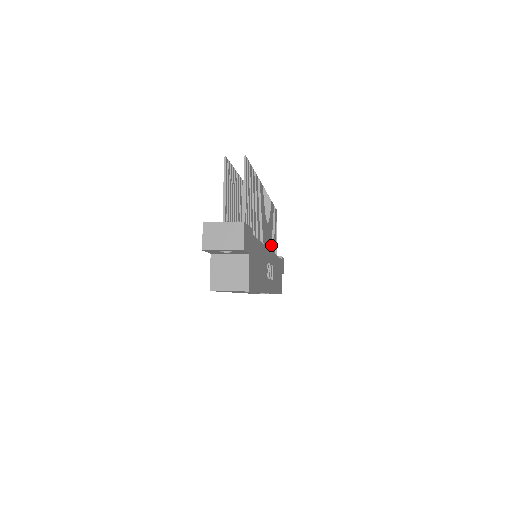
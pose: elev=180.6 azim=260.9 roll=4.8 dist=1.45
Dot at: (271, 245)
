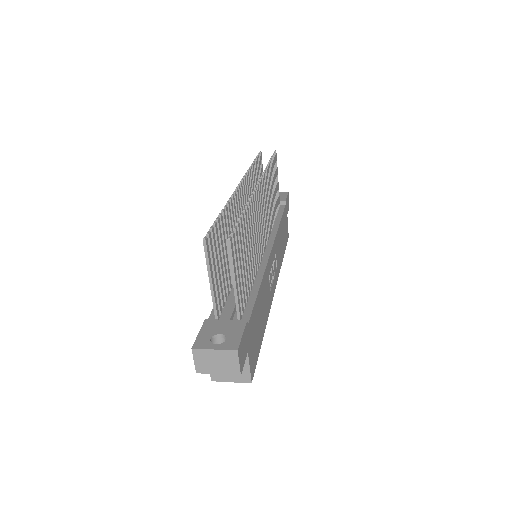
Dot at: (272, 214)
